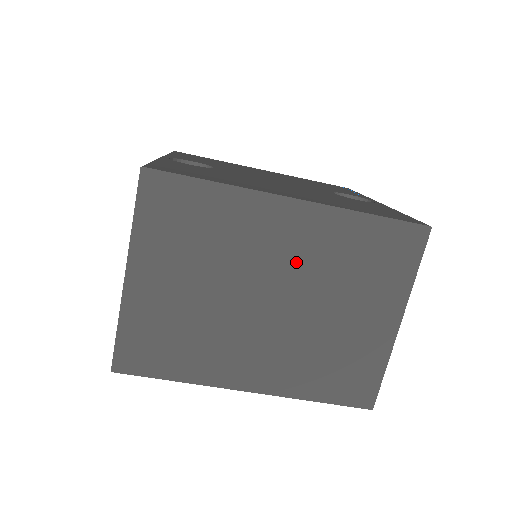
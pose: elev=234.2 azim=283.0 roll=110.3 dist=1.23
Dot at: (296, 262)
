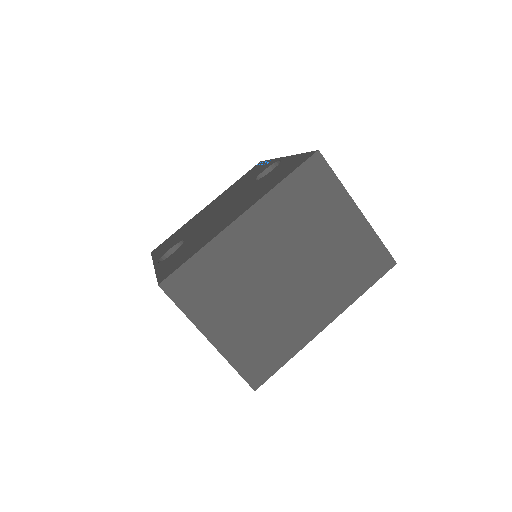
Dot at: (277, 242)
